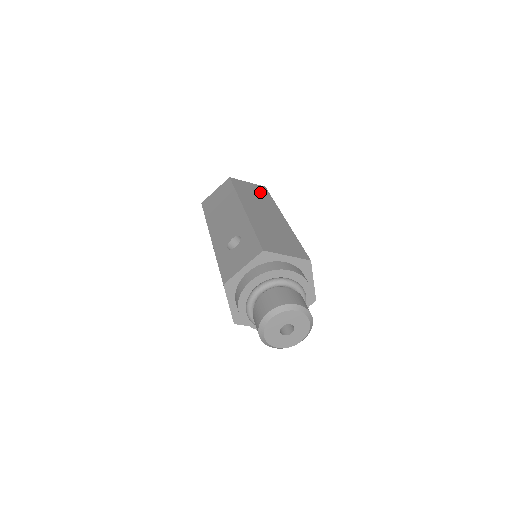
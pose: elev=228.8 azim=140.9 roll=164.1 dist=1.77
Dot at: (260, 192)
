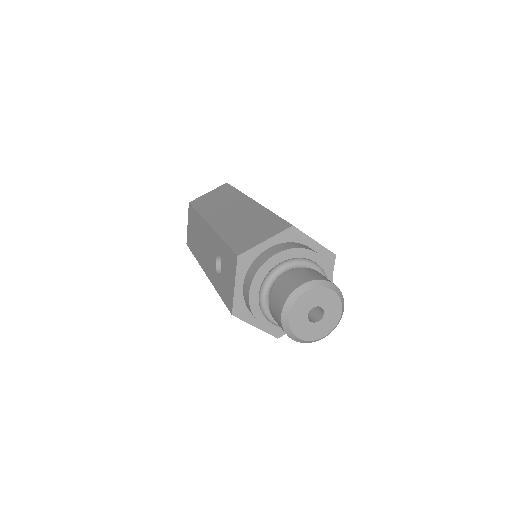
Dot at: (222, 193)
